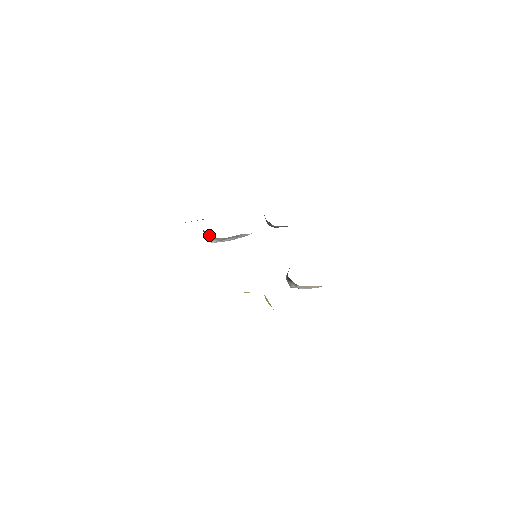
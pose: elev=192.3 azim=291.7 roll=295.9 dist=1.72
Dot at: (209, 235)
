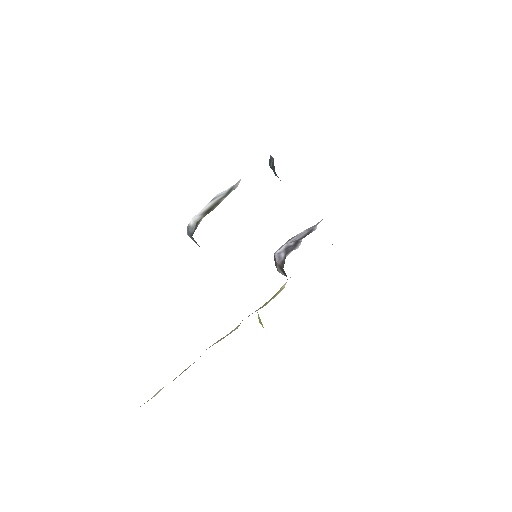
Dot at: occluded
